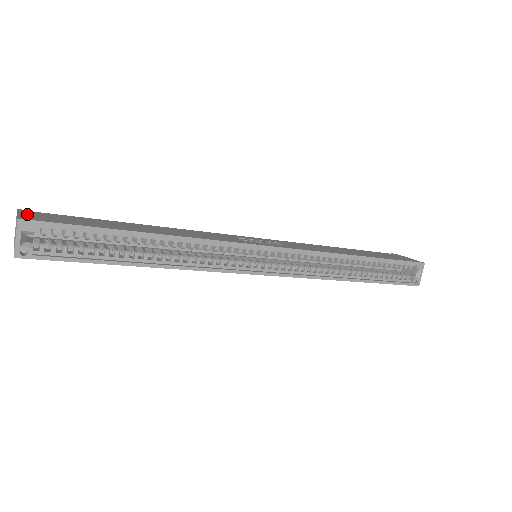
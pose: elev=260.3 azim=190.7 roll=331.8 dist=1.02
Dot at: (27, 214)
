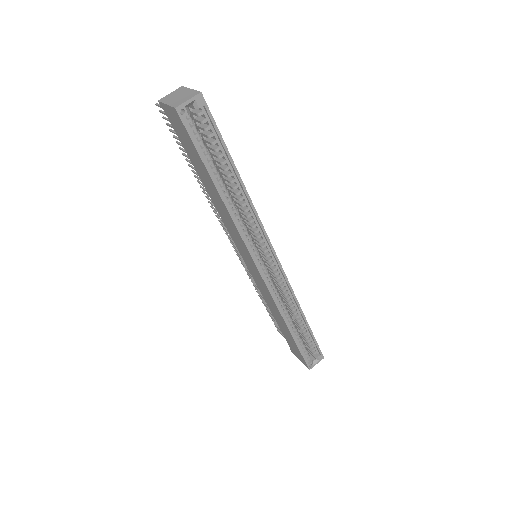
Dot at: occluded
